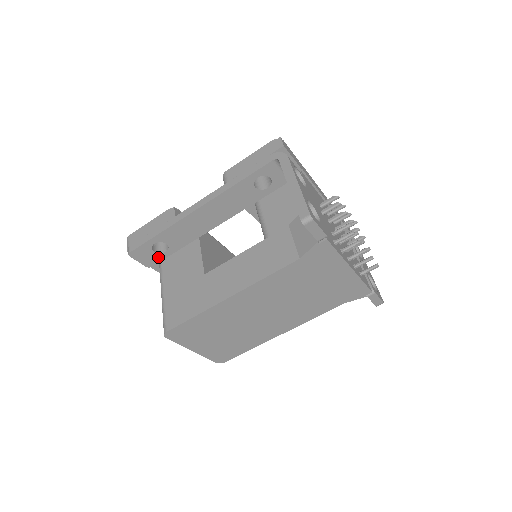
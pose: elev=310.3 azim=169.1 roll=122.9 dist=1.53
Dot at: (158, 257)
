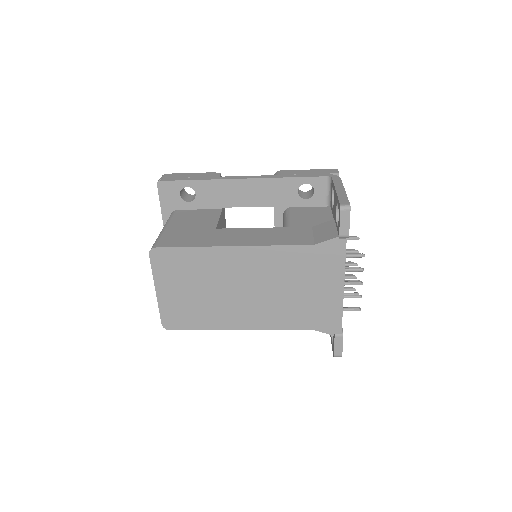
Dot at: (179, 203)
